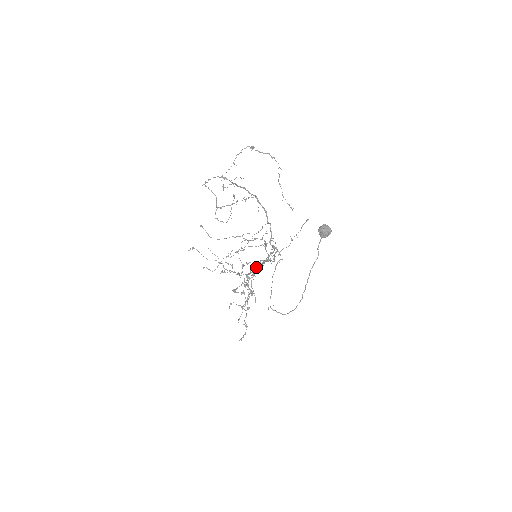
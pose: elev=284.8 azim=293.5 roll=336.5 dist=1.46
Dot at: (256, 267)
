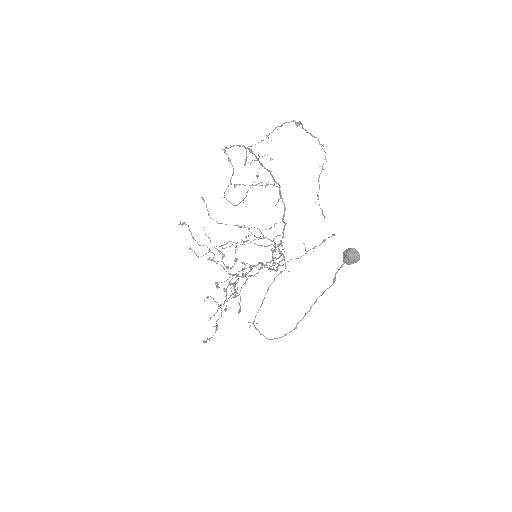
Dot at: (251, 268)
